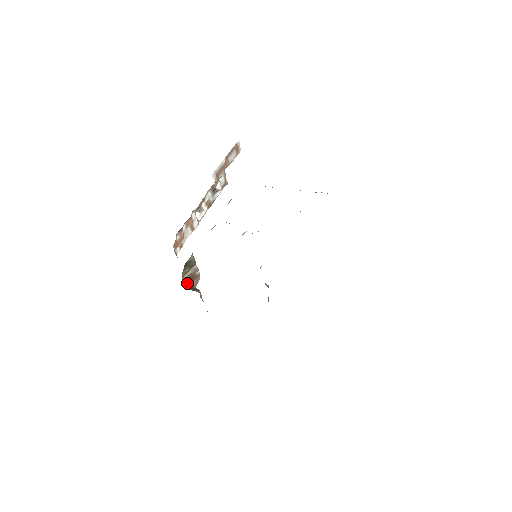
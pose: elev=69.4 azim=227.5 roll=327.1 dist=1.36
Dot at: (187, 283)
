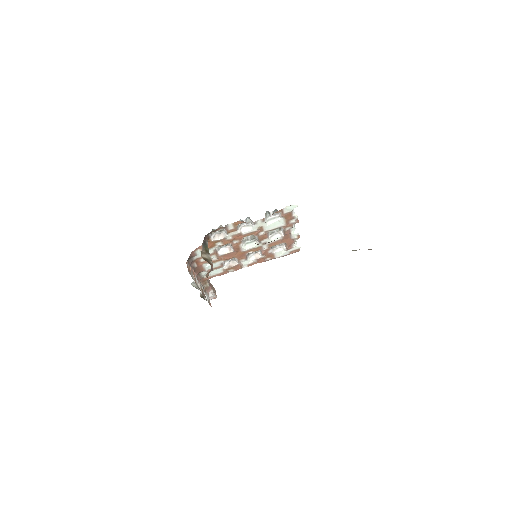
Dot at: (205, 259)
